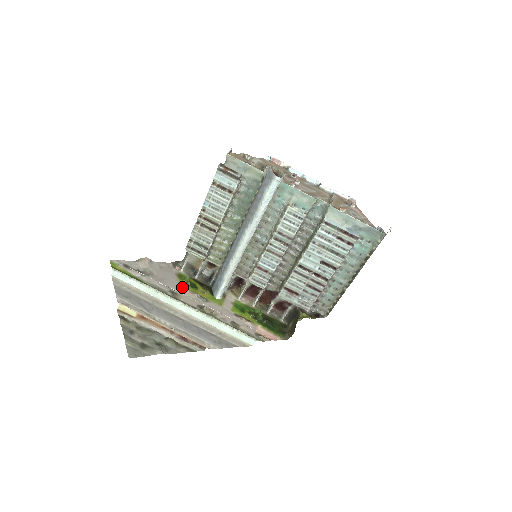
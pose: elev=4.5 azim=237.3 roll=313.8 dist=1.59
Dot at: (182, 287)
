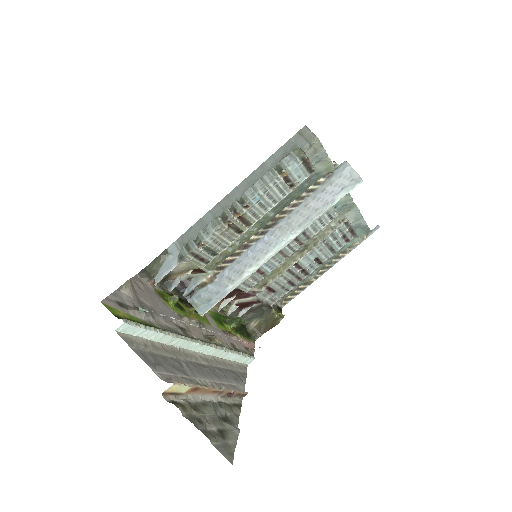
Dot at: (177, 314)
